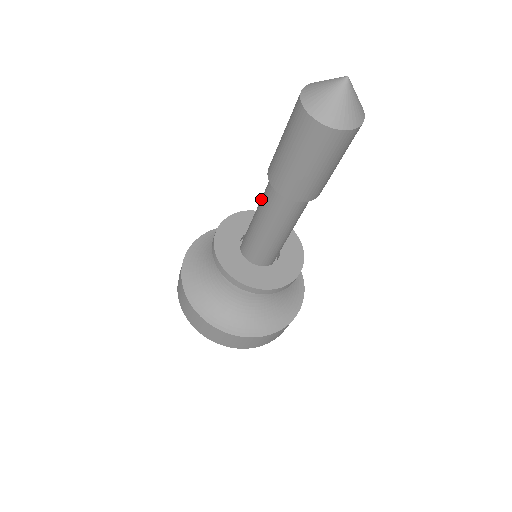
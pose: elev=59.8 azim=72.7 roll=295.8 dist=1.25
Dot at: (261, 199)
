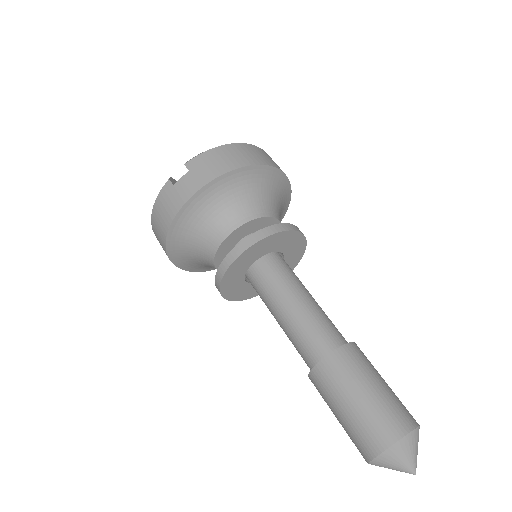
Dot at: (300, 324)
